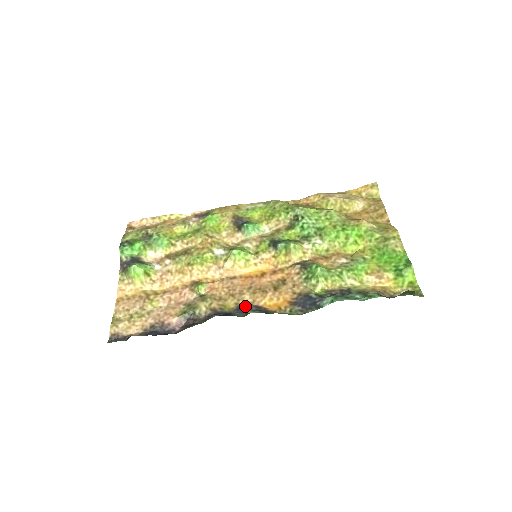
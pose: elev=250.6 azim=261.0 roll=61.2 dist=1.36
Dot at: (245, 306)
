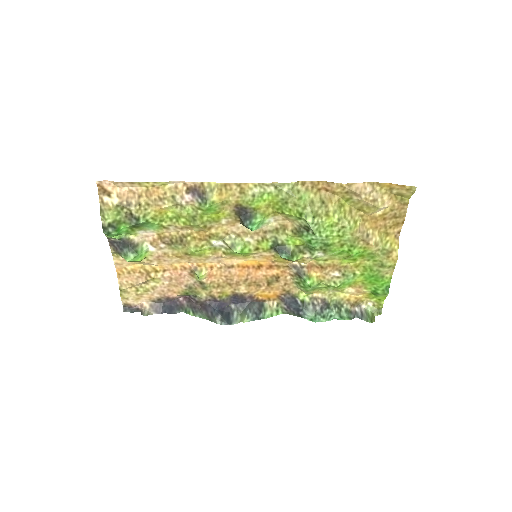
Dot at: (240, 296)
